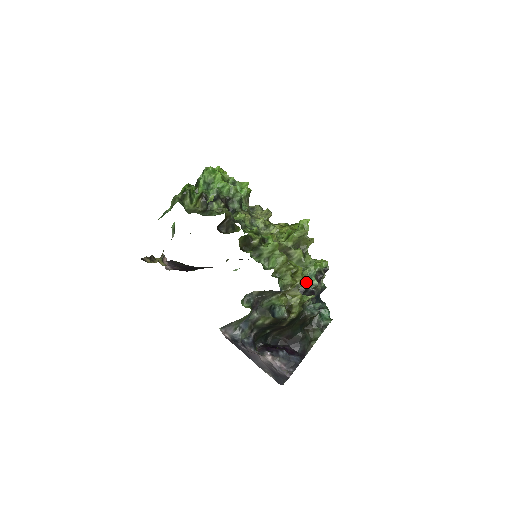
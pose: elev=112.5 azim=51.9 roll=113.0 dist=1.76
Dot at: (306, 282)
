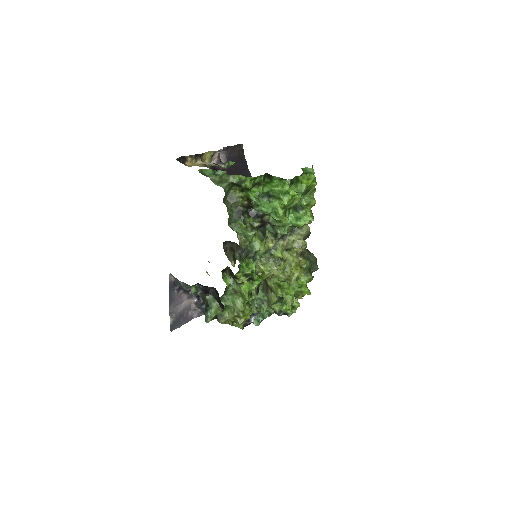
Dot at: occluded
